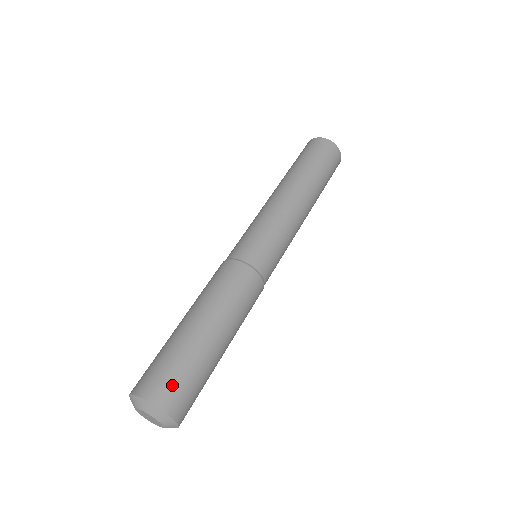
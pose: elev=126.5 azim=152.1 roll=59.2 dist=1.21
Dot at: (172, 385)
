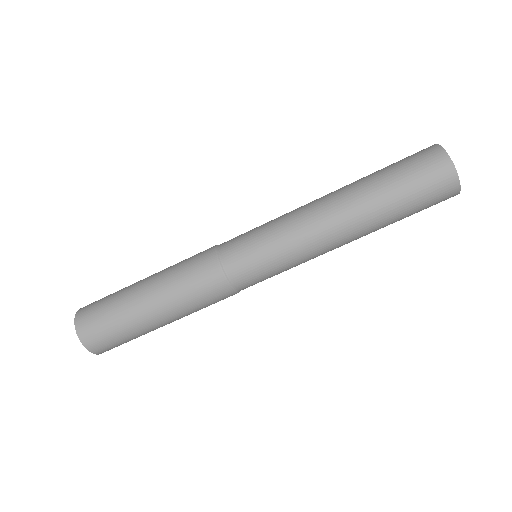
Dot at: (104, 340)
